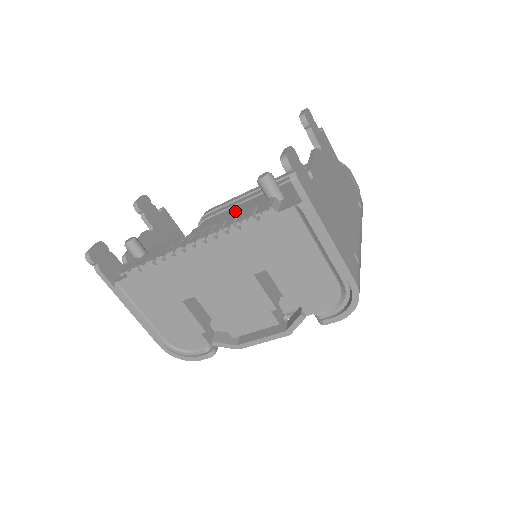
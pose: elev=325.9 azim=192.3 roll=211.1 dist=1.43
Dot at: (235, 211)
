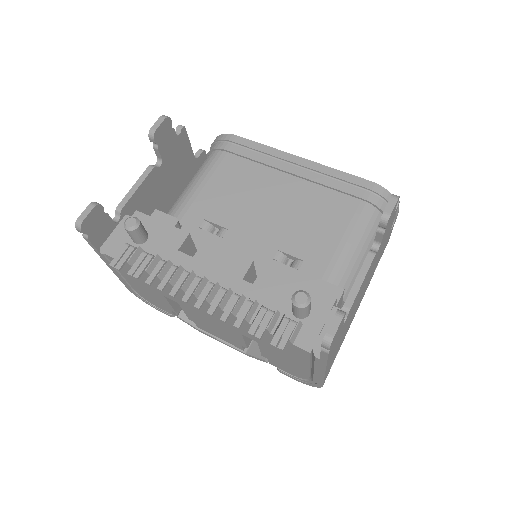
Dot at: (261, 179)
